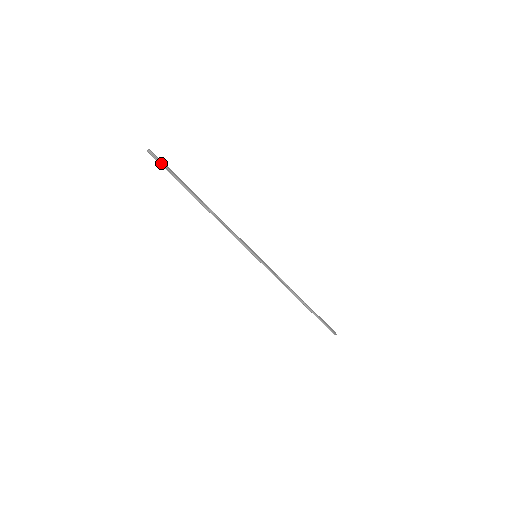
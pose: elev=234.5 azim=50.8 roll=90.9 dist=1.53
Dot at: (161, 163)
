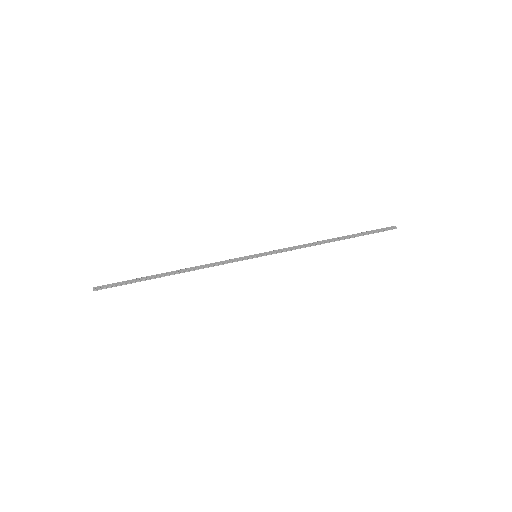
Dot at: (111, 287)
